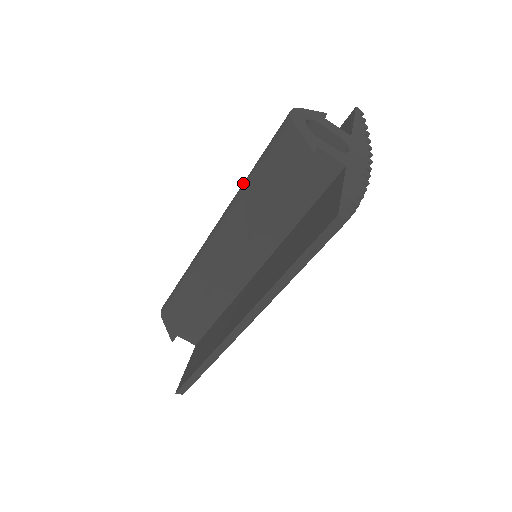
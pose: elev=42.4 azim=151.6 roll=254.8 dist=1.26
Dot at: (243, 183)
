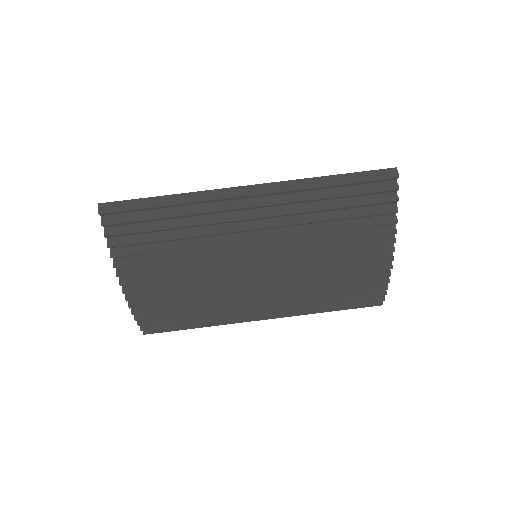
Dot at: occluded
